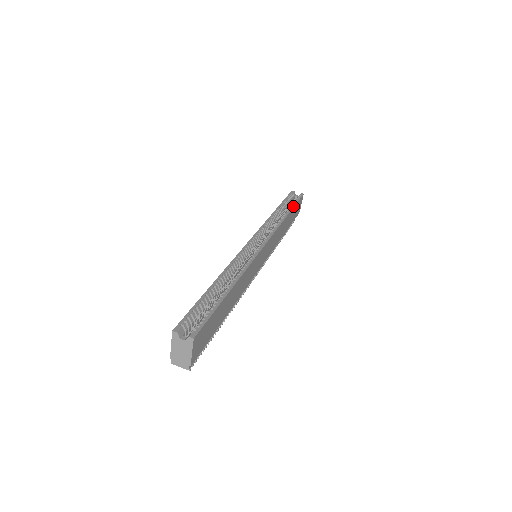
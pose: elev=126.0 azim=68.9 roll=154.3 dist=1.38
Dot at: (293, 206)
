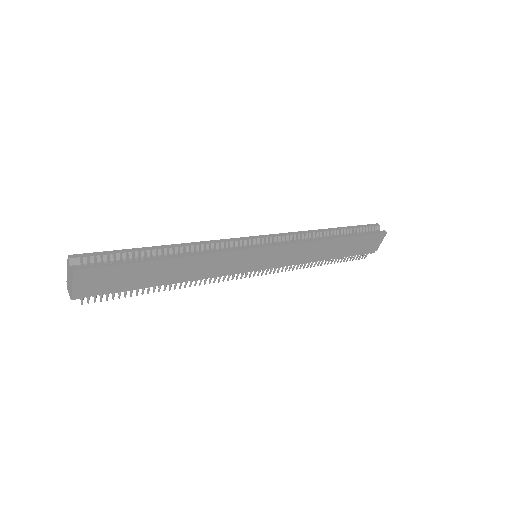
Dot at: (354, 235)
